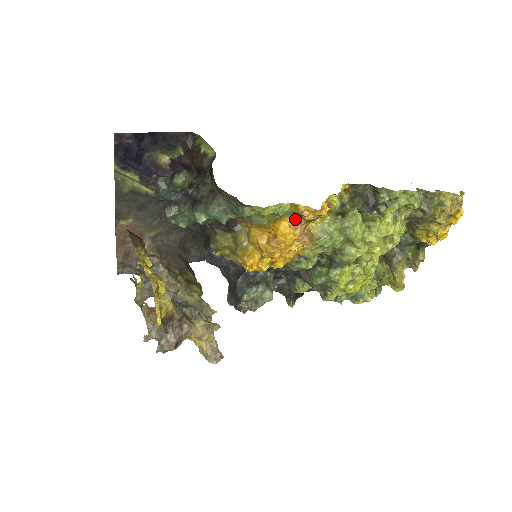
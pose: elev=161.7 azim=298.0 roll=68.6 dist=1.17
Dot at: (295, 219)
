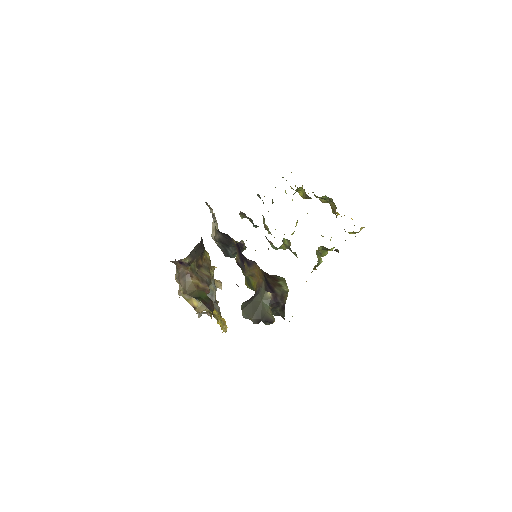
Dot at: occluded
